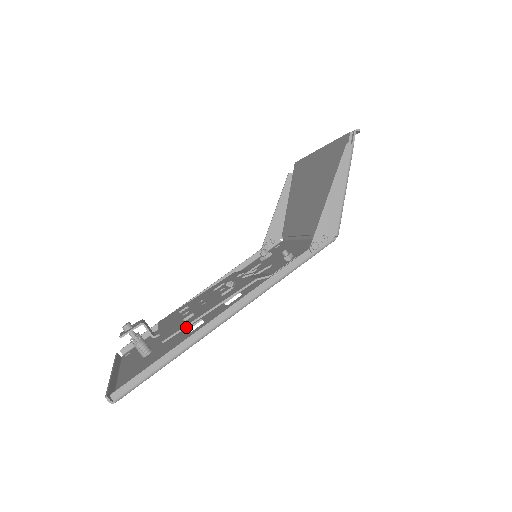
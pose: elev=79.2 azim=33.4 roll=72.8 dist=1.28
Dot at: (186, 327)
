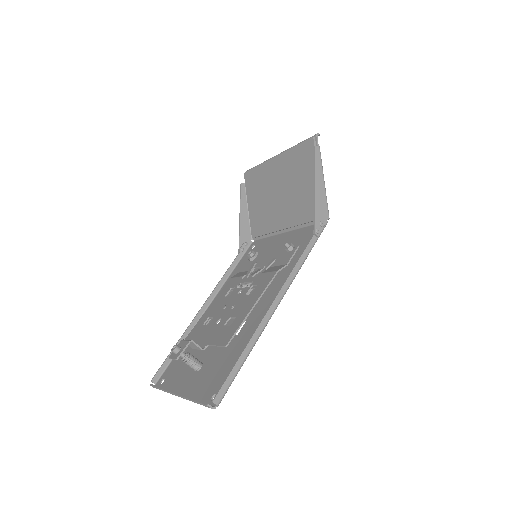
Dot at: occluded
